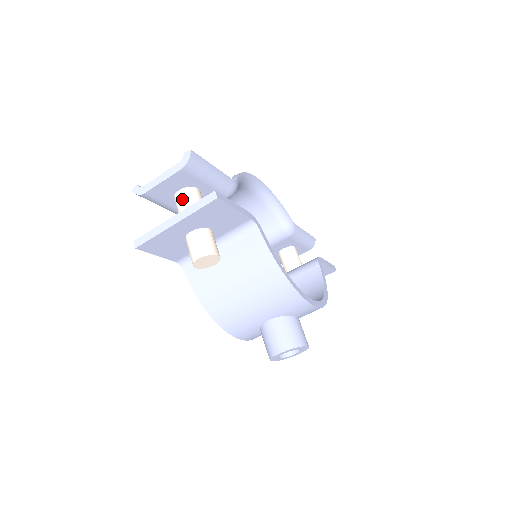
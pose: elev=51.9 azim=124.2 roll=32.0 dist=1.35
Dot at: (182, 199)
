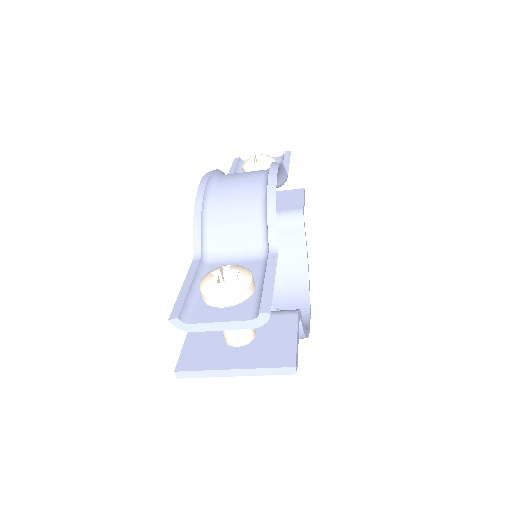
Dot at: occluded
